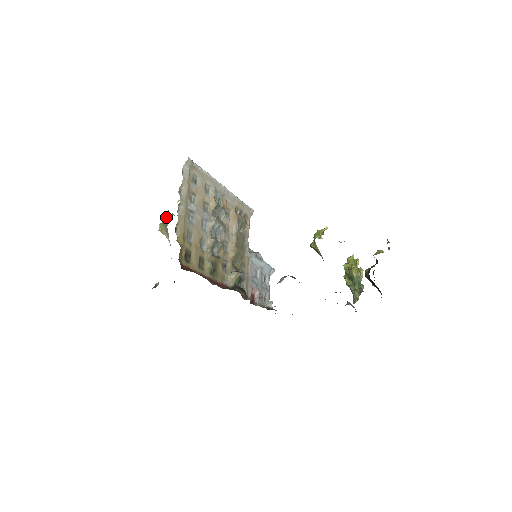
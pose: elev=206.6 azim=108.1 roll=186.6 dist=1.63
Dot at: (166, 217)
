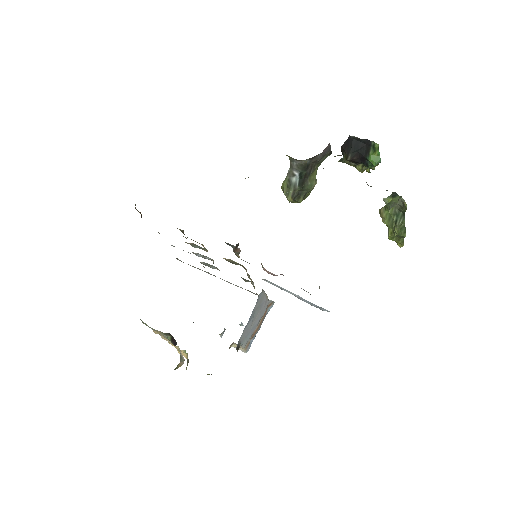
Dot at: (186, 367)
